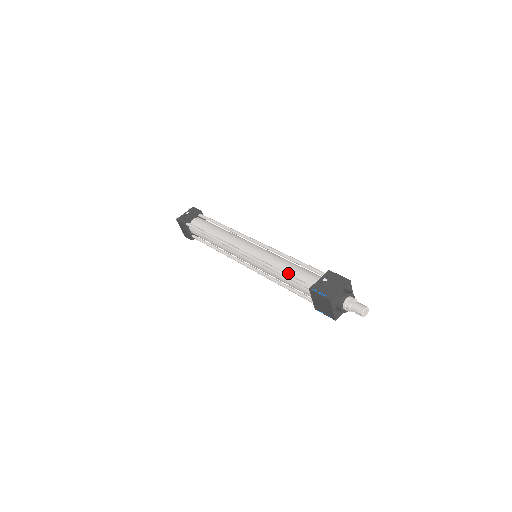
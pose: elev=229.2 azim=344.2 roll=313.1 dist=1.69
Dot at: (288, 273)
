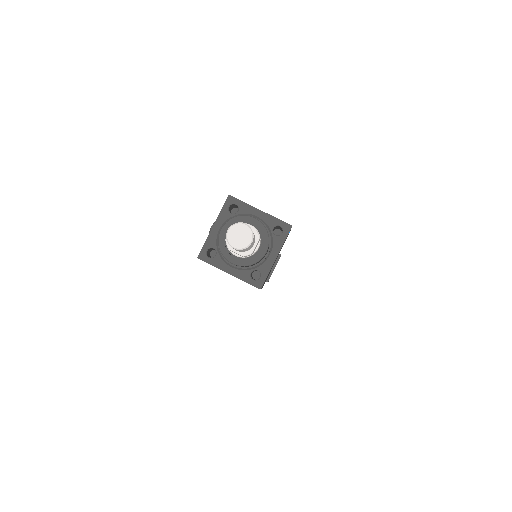
Dot at: occluded
